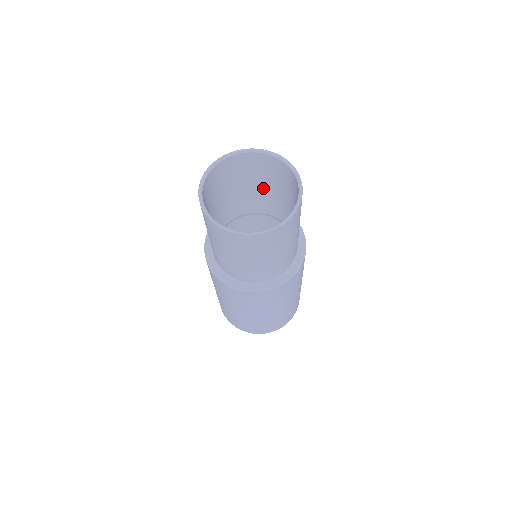
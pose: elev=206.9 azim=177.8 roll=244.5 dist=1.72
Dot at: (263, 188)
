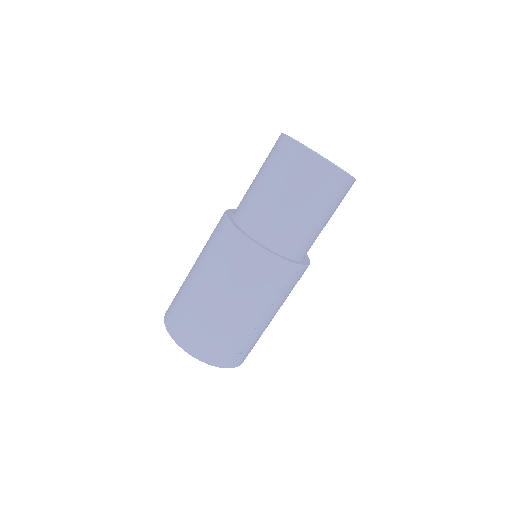
Dot at: occluded
